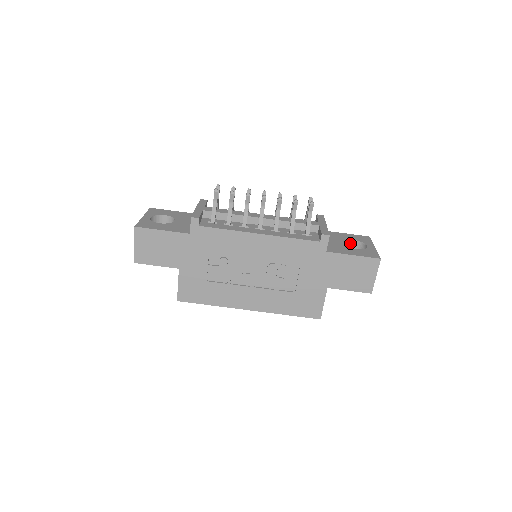
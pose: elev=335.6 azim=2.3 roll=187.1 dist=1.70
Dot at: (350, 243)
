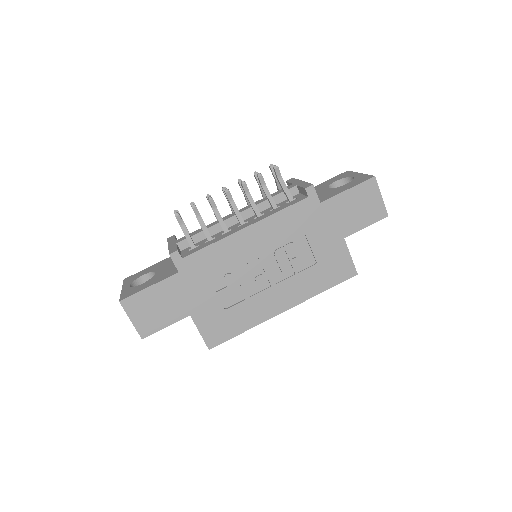
Dot at: (335, 186)
